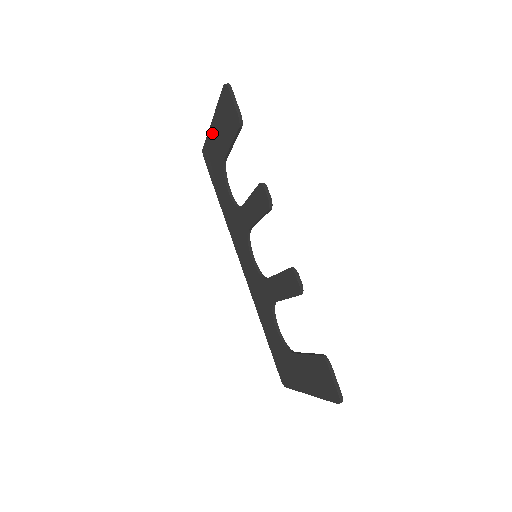
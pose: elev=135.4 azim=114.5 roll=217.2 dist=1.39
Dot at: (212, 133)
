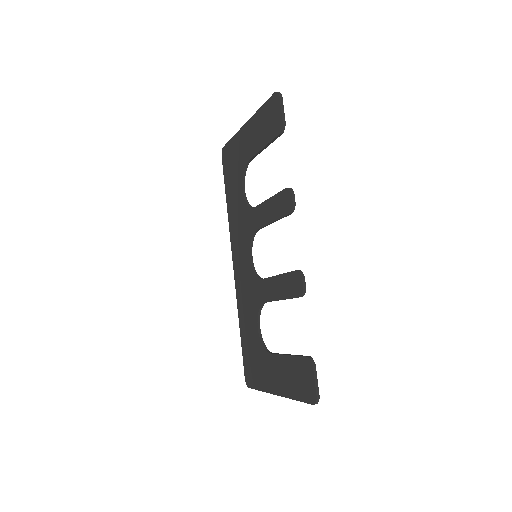
Dot at: (242, 134)
